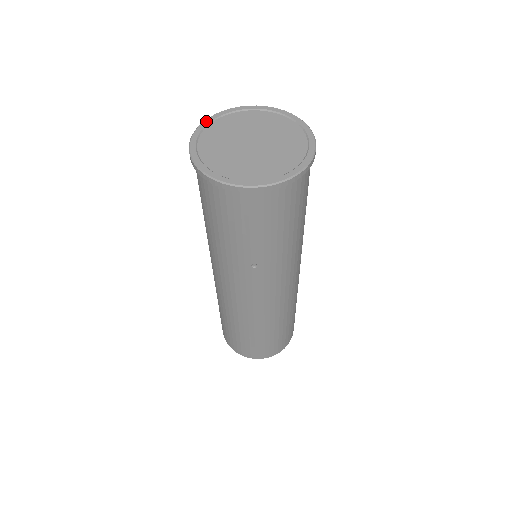
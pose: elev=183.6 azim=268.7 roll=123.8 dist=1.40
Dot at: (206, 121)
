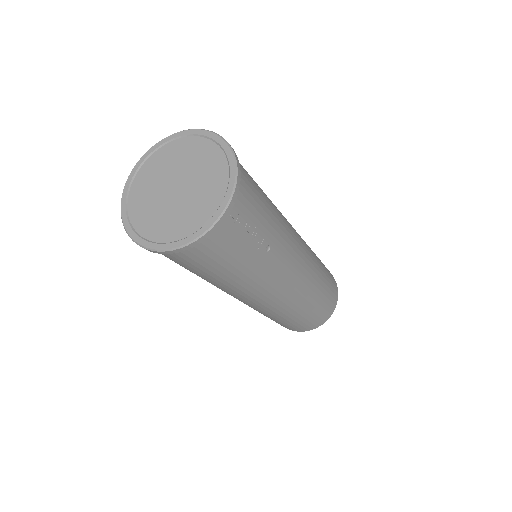
Dot at: (159, 143)
